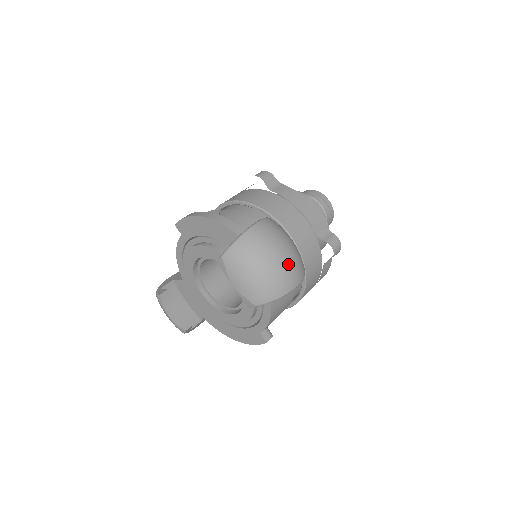
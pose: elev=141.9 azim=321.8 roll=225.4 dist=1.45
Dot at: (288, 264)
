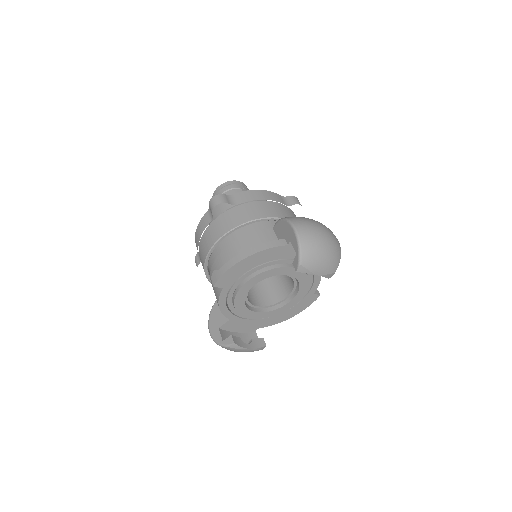
Dot at: (329, 232)
